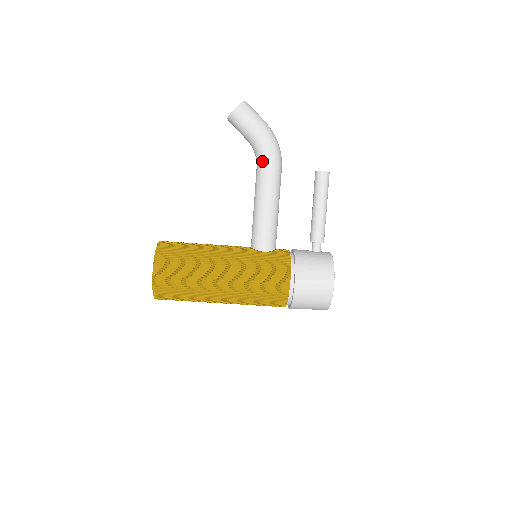
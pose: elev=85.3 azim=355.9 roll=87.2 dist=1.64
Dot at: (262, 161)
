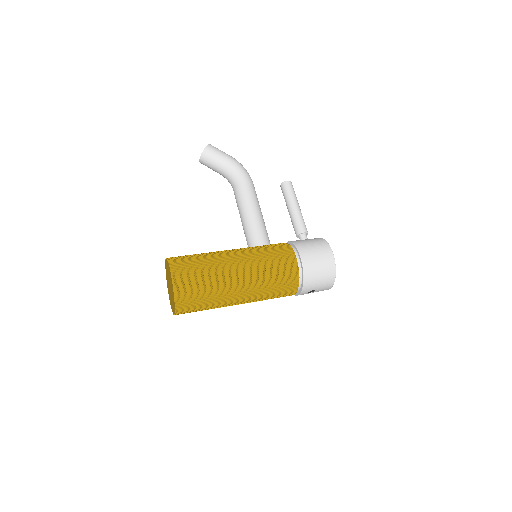
Dot at: (238, 180)
